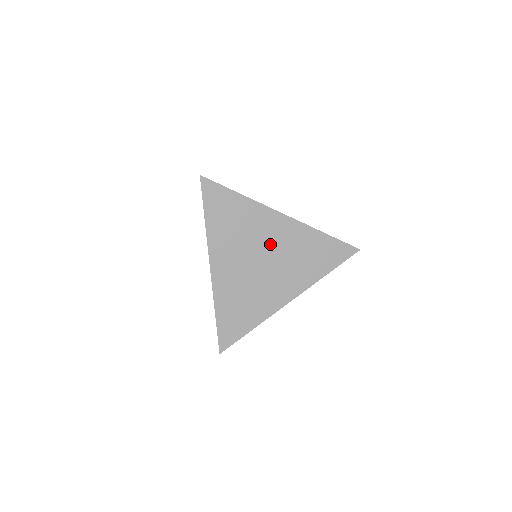
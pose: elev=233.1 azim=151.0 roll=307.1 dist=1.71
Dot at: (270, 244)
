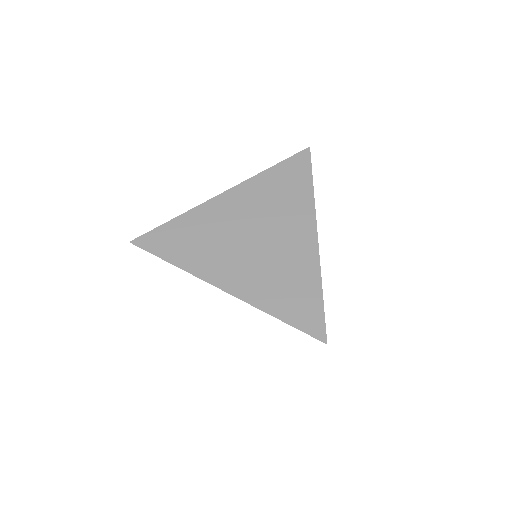
Dot at: (278, 237)
